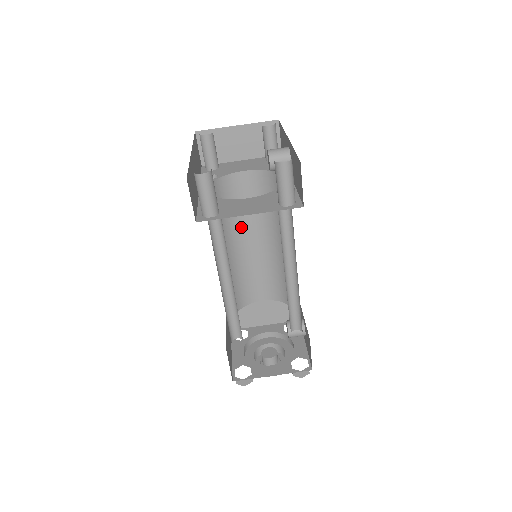
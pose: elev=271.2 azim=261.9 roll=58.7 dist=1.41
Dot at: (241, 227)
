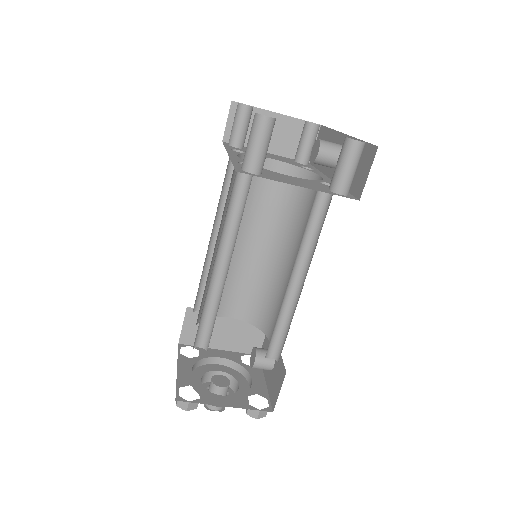
Dot at: (244, 222)
